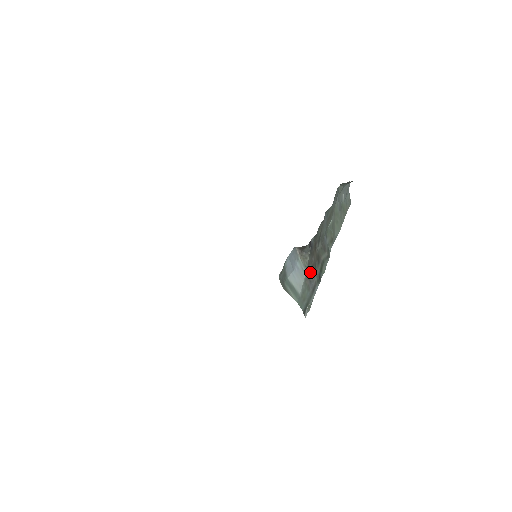
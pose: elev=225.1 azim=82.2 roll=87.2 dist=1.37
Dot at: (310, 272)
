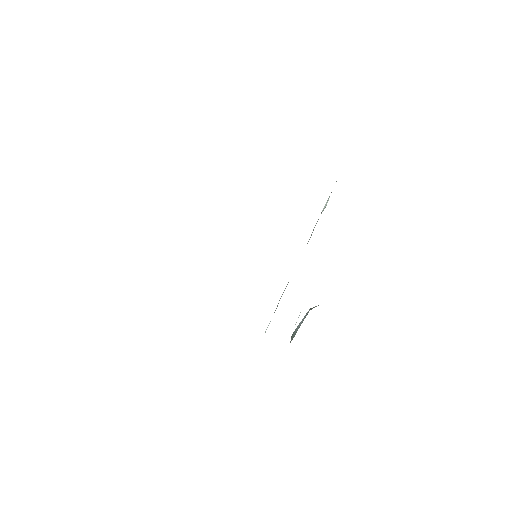
Dot at: occluded
